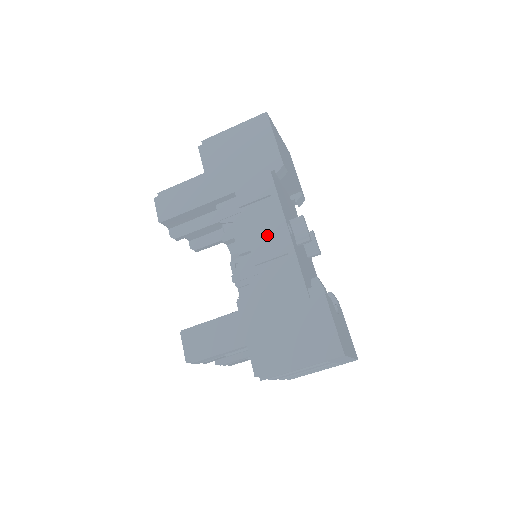
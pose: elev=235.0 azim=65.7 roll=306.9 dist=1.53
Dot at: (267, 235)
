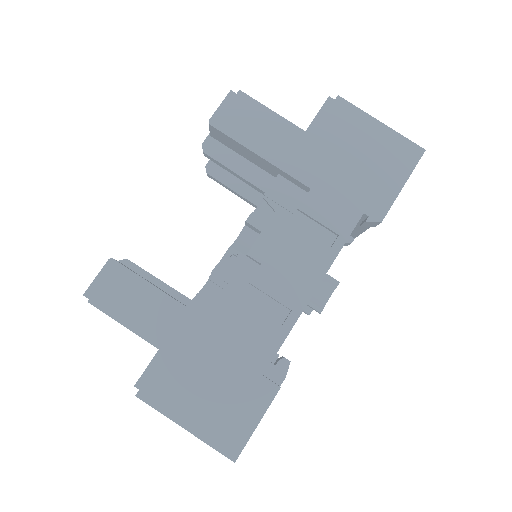
Dot at: (293, 269)
